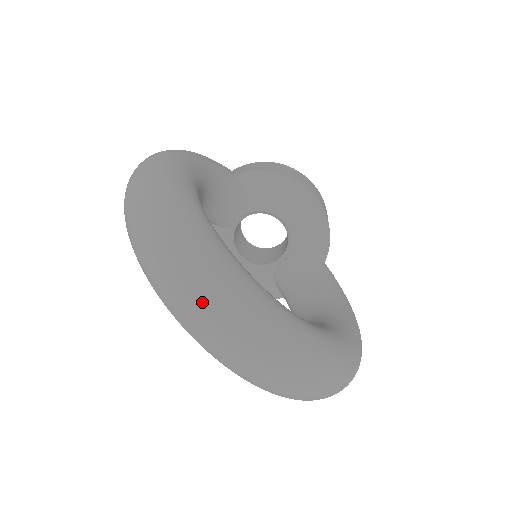
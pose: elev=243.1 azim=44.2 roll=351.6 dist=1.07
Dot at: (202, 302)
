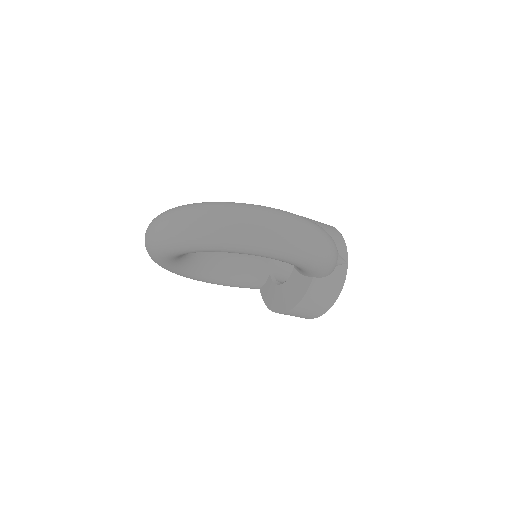
Dot at: occluded
